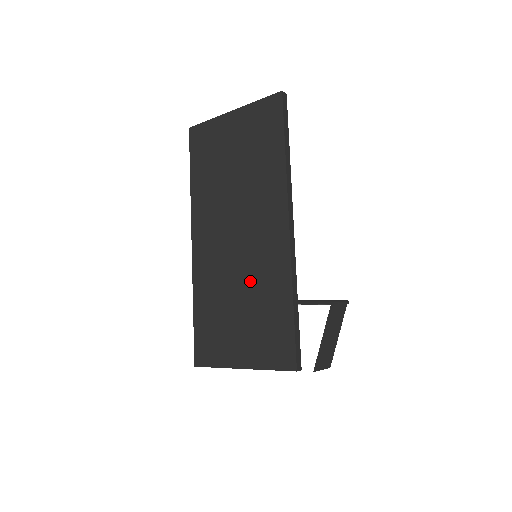
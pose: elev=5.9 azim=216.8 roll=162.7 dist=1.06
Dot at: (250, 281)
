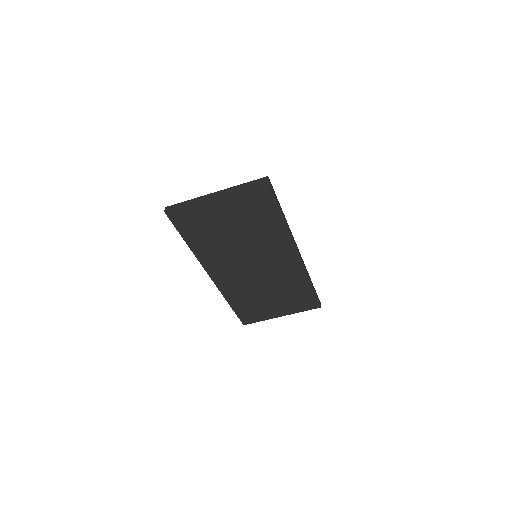
Dot at: (275, 284)
